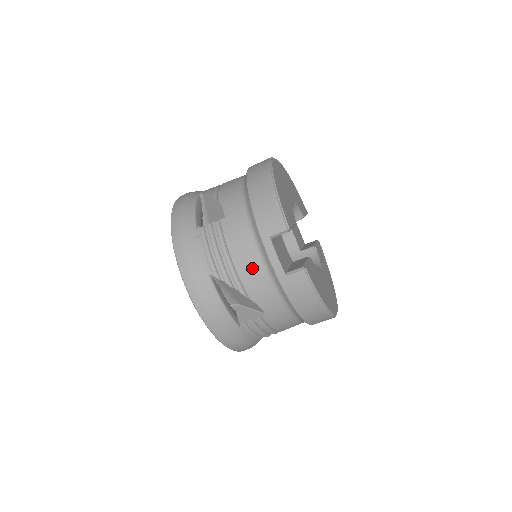
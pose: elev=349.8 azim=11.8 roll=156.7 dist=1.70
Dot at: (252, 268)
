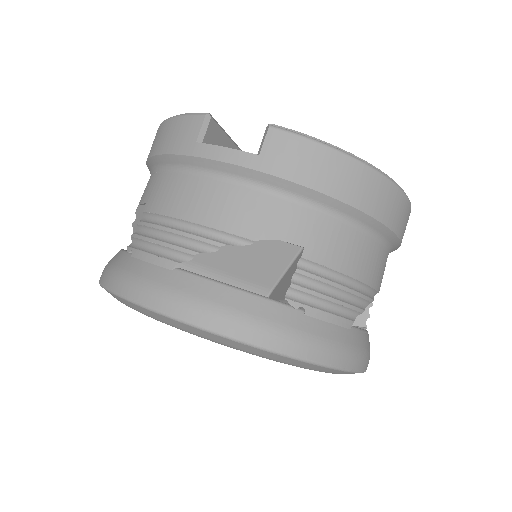
Dot at: (215, 200)
